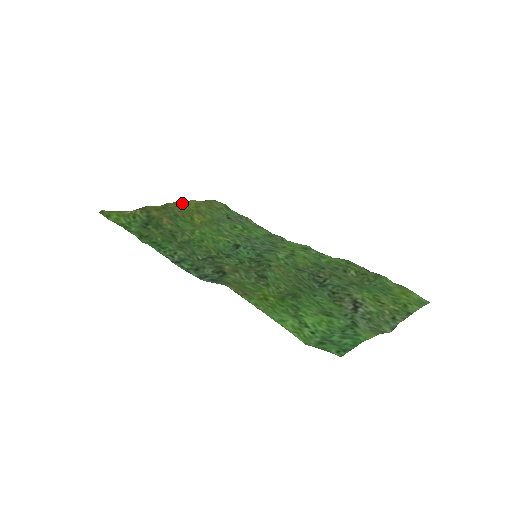
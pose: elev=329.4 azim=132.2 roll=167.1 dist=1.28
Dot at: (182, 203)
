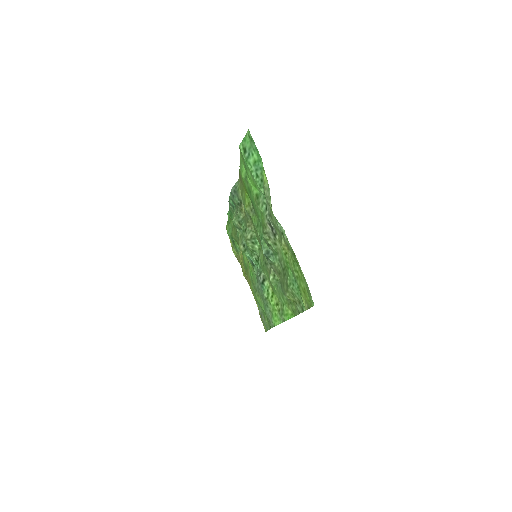
Dot at: occluded
